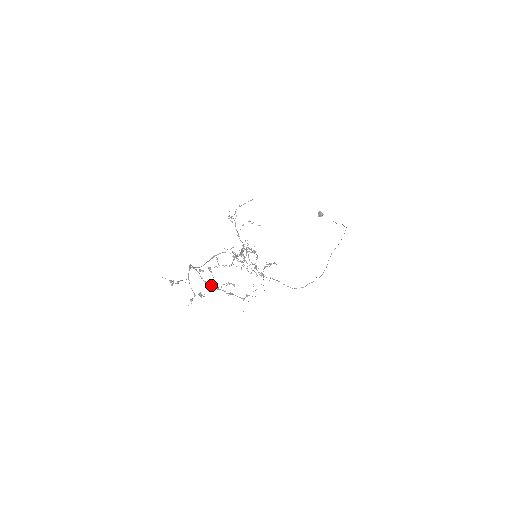
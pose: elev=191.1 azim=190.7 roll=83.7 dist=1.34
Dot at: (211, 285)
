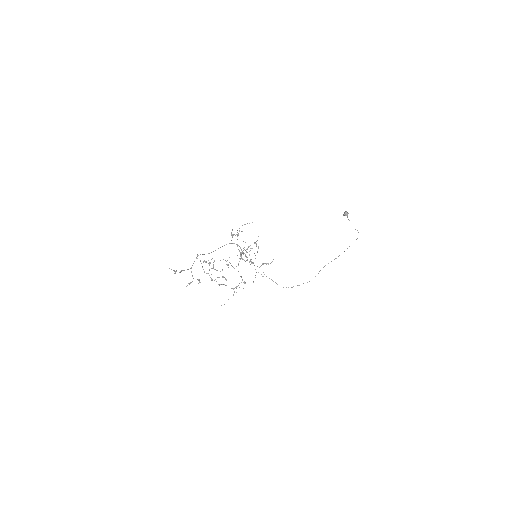
Dot at: occluded
